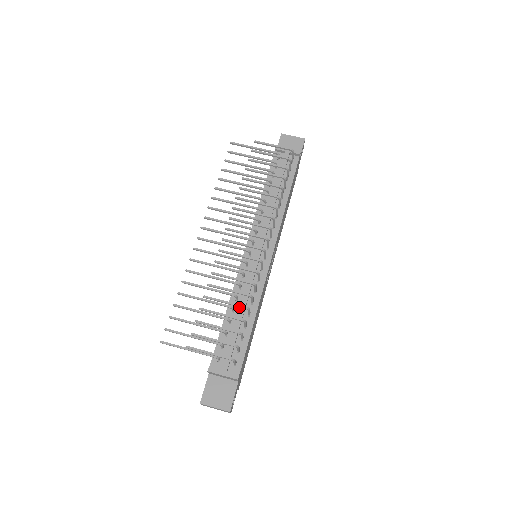
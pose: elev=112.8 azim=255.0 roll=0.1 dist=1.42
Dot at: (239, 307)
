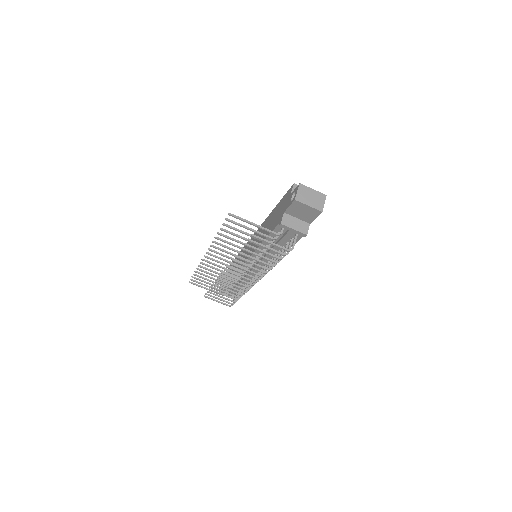
Dot at: (238, 284)
